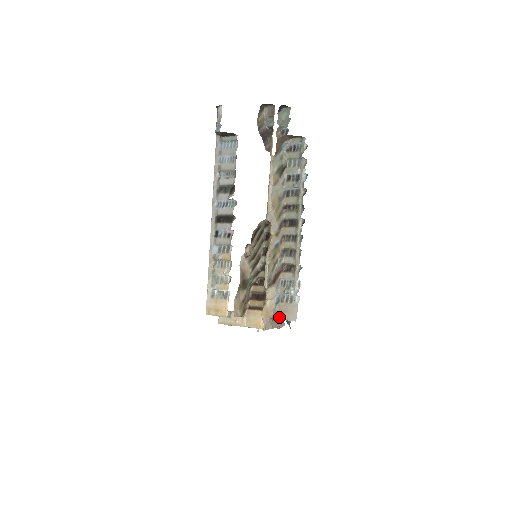
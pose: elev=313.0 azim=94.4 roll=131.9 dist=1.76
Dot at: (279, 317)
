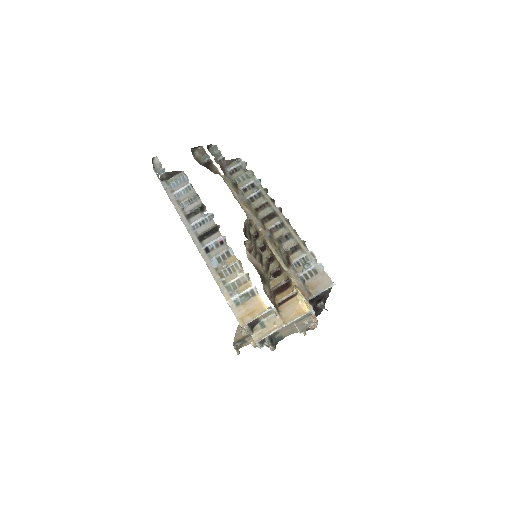
Dot at: (315, 293)
